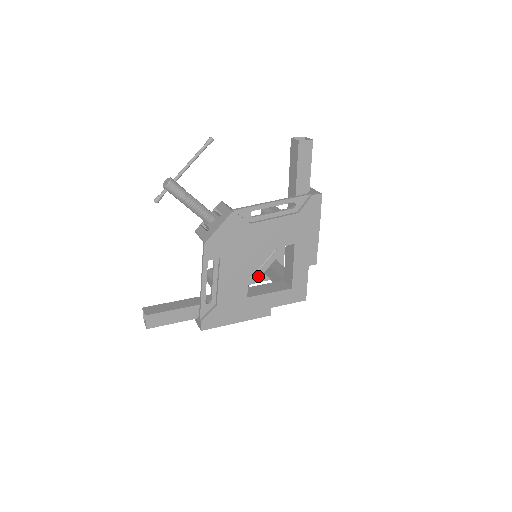
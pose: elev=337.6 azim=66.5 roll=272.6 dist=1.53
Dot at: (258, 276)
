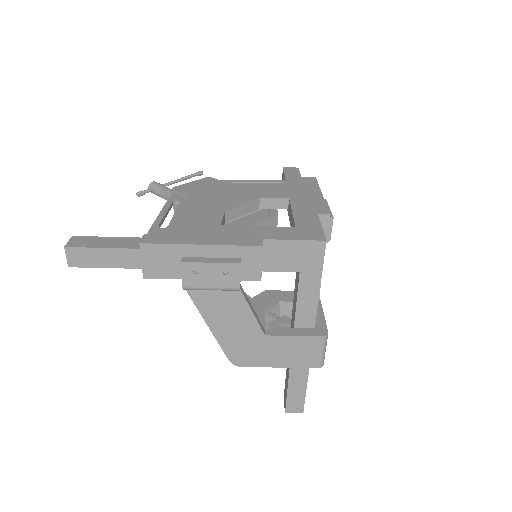
Dot at: occluded
